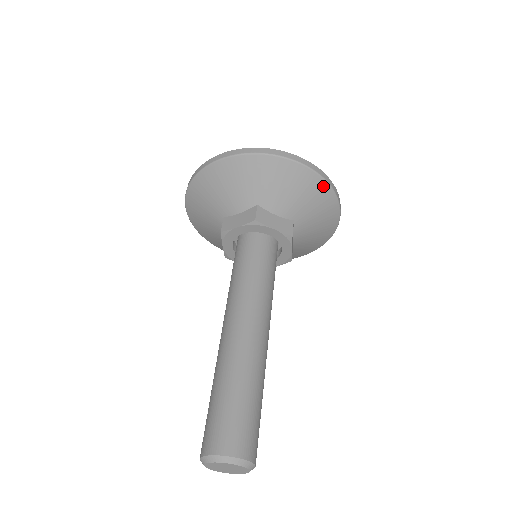
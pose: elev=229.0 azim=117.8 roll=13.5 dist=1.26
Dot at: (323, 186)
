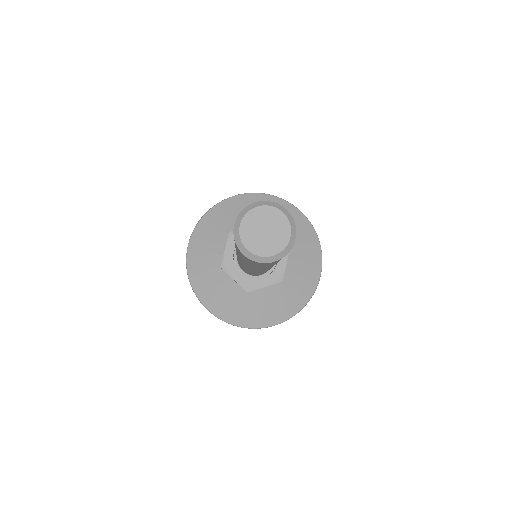
Dot at: (261, 196)
